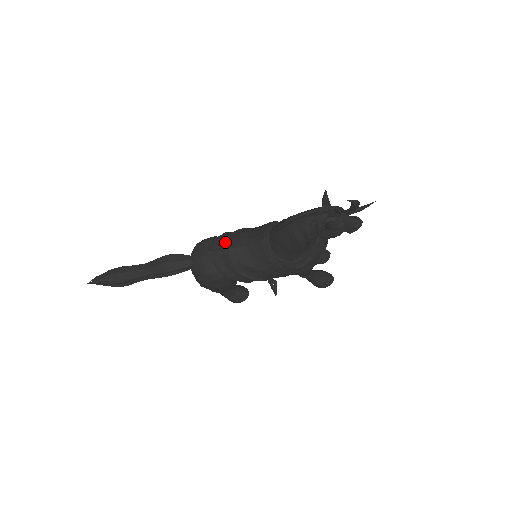
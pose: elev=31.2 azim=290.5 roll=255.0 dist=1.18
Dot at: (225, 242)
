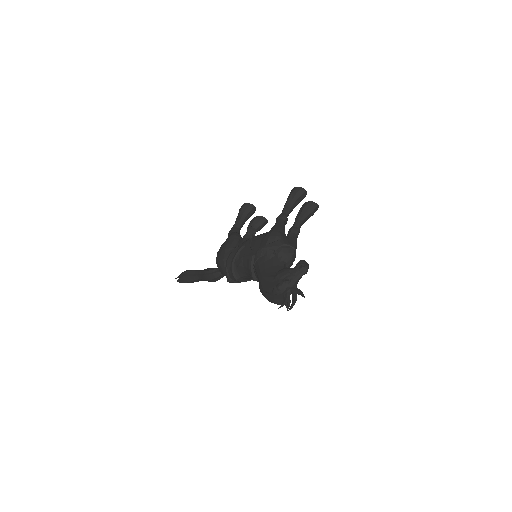
Dot at: (233, 276)
